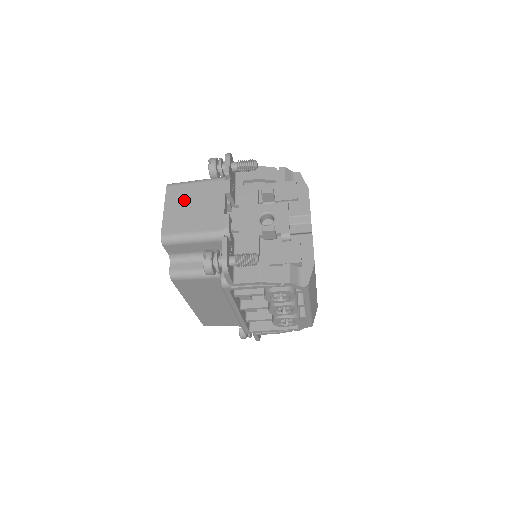
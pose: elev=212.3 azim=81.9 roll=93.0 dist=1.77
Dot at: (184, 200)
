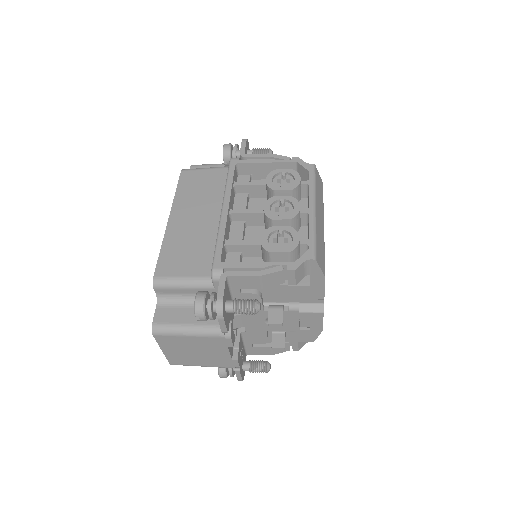
Dot at: (181, 347)
